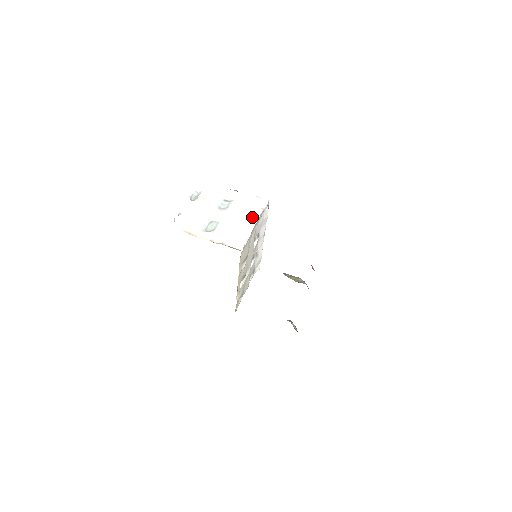
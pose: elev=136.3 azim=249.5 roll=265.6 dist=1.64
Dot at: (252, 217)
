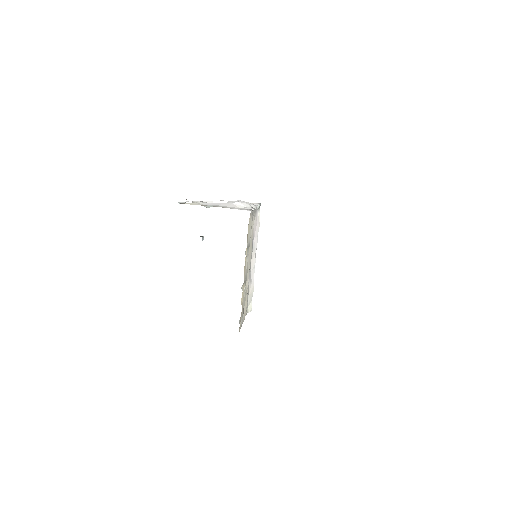
Dot at: (249, 205)
